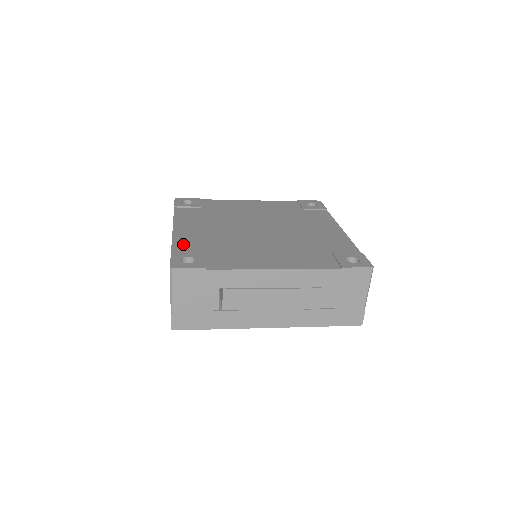
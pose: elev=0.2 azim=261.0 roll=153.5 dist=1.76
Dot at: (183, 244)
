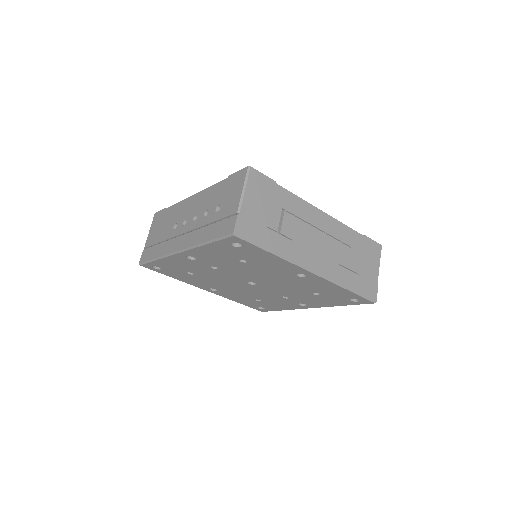
Dot at: occluded
